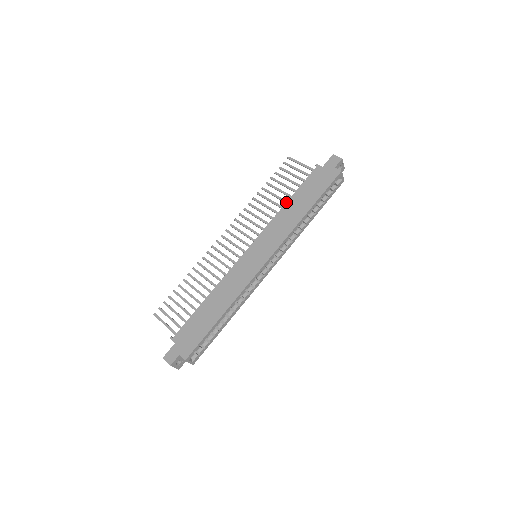
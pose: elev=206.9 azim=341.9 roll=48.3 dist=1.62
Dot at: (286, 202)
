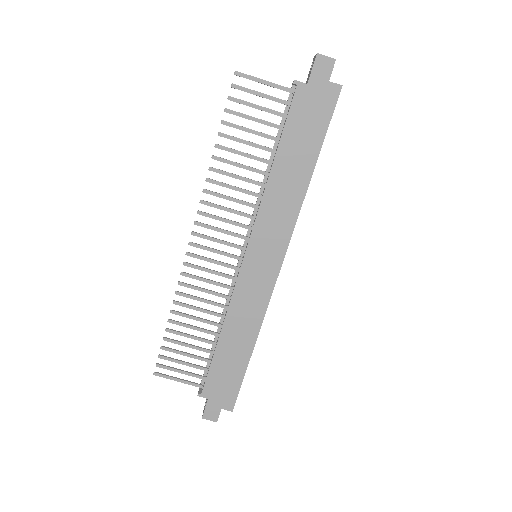
Dot at: (271, 166)
